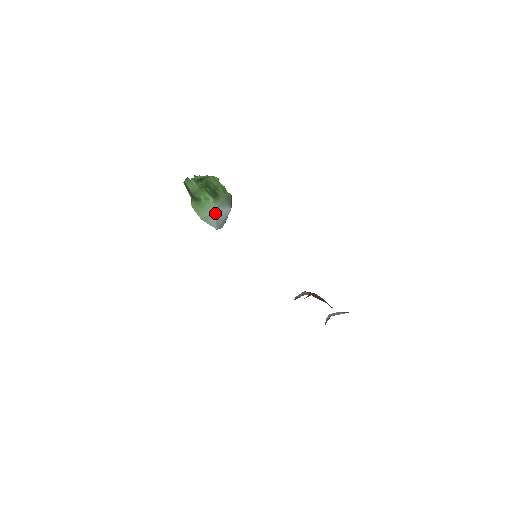
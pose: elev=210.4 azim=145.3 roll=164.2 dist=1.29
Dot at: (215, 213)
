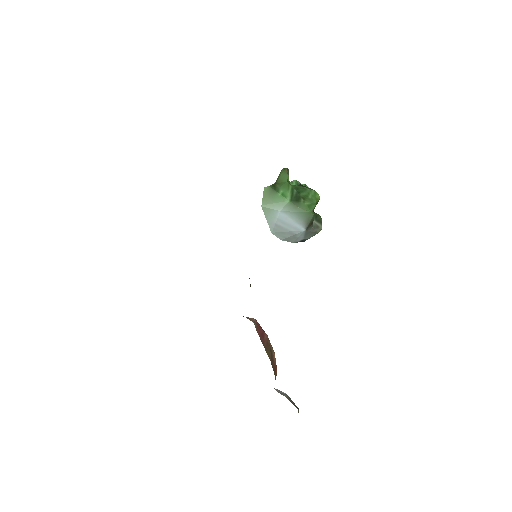
Dot at: (281, 214)
